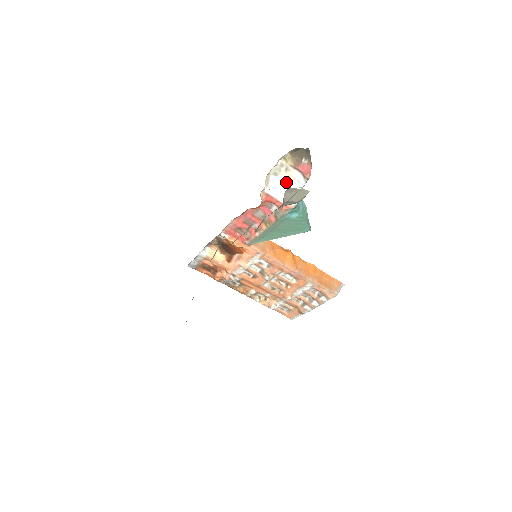
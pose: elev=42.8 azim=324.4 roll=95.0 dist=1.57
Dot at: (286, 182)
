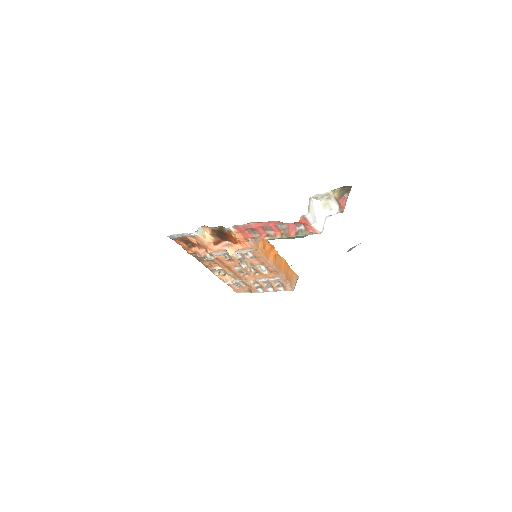
Dot at: (321, 207)
